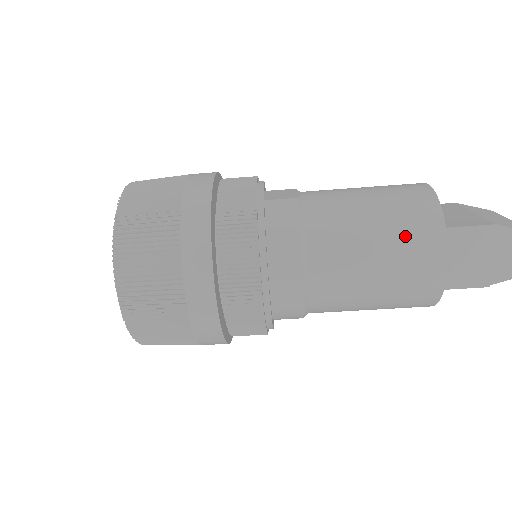
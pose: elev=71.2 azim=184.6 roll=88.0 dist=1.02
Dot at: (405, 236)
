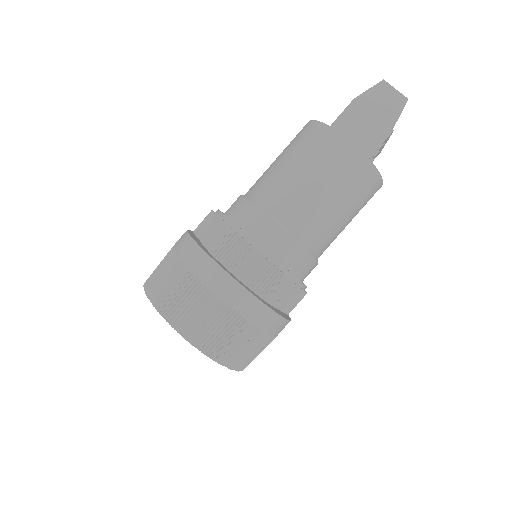
Dot at: (310, 150)
